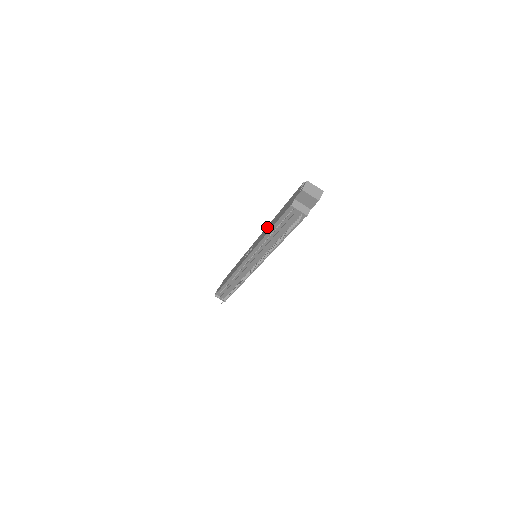
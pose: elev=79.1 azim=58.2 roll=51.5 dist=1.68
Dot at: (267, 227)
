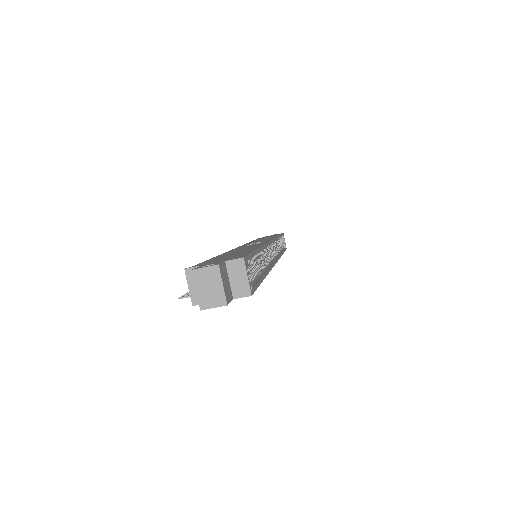
Dot at: occluded
